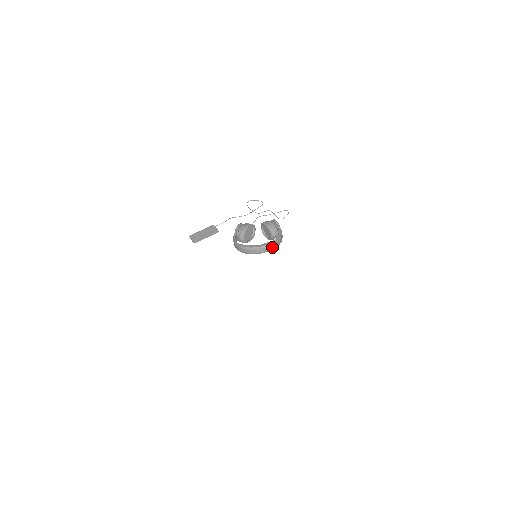
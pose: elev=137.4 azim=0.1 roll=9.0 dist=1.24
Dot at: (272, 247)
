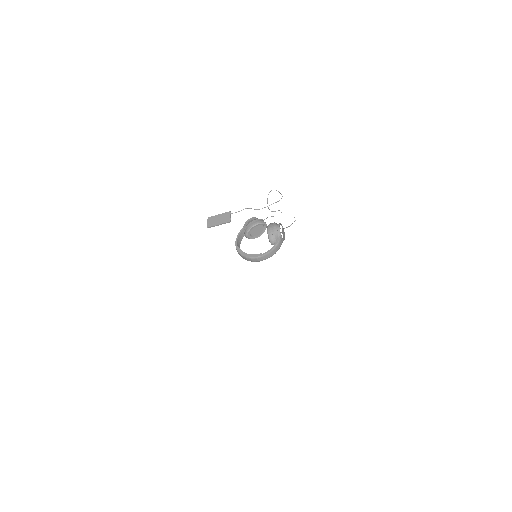
Dot at: (261, 259)
